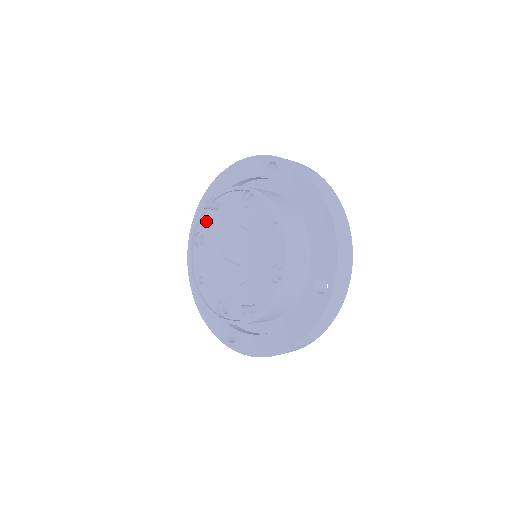
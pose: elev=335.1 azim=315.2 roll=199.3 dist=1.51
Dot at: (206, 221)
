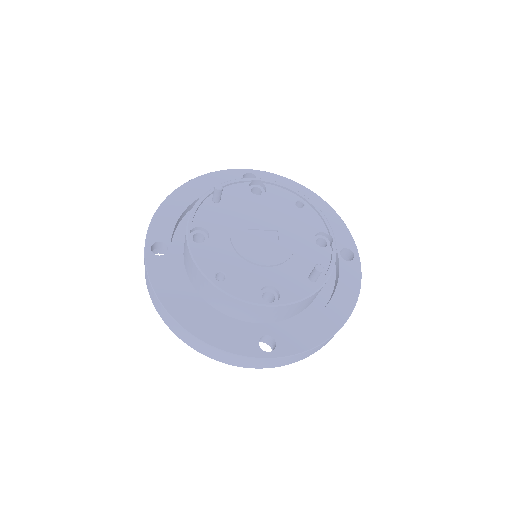
Dot at: (205, 215)
